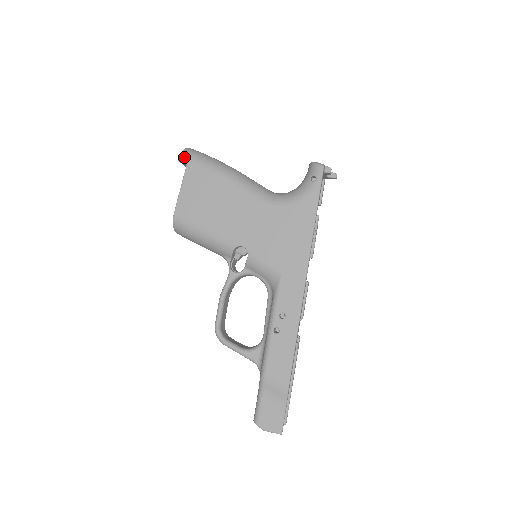
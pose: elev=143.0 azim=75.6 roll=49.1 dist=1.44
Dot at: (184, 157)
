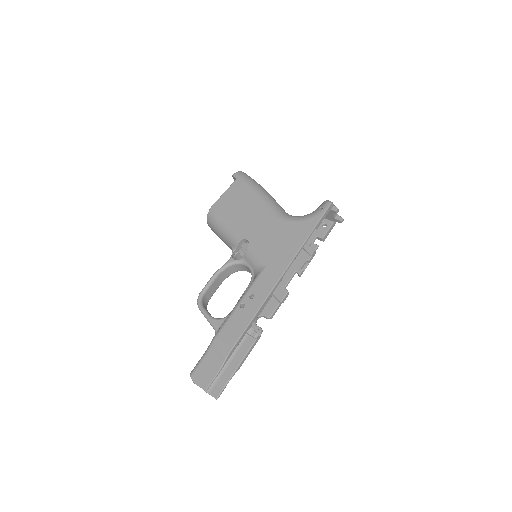
Dot at: (237, 174)
